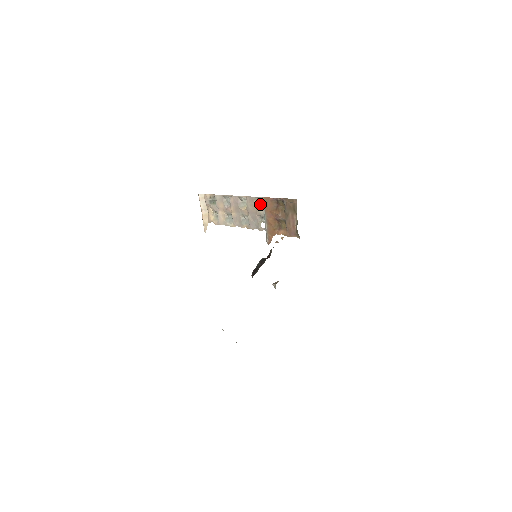
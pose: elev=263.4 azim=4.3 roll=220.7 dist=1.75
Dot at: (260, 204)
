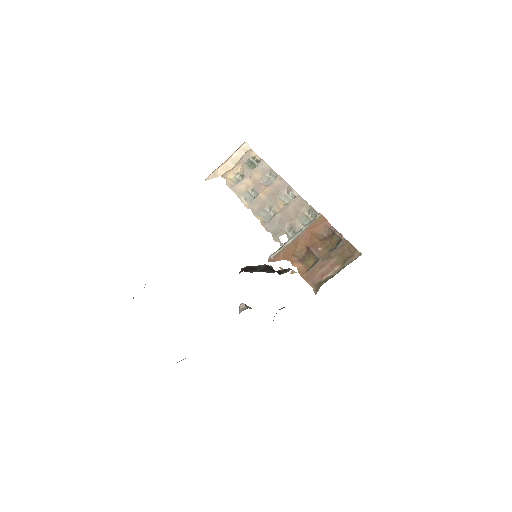
Dot at: (306, 217)
